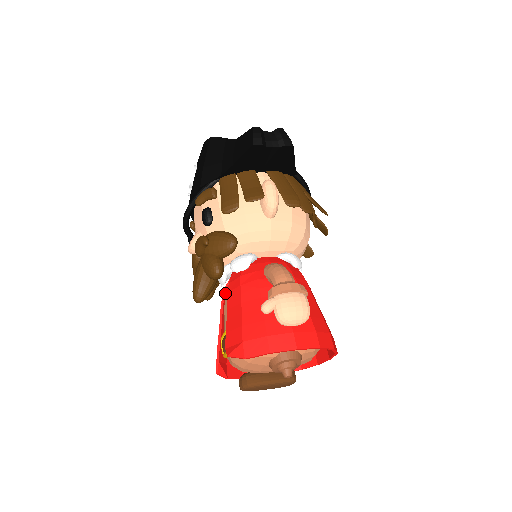
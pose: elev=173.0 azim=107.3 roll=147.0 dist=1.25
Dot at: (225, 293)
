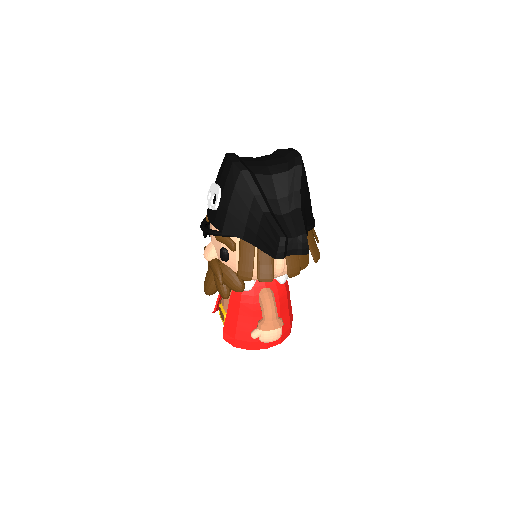
Dot at: occluded
